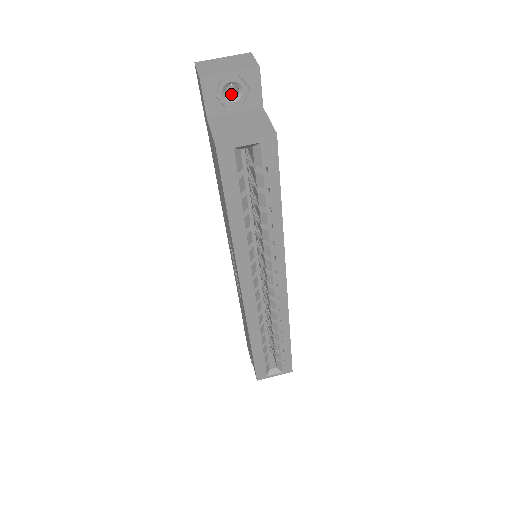
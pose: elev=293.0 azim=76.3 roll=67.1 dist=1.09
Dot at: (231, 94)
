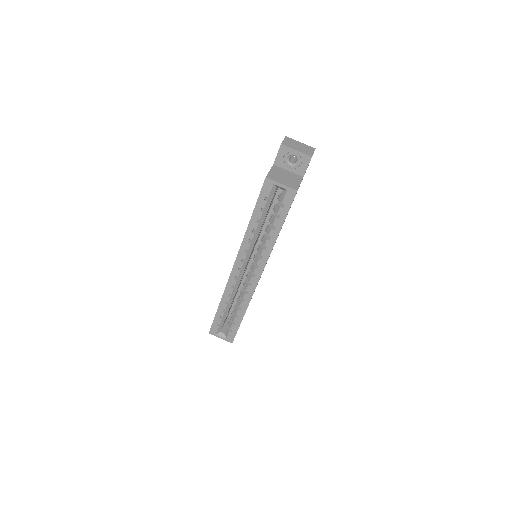
Dot at: (292, 161)
